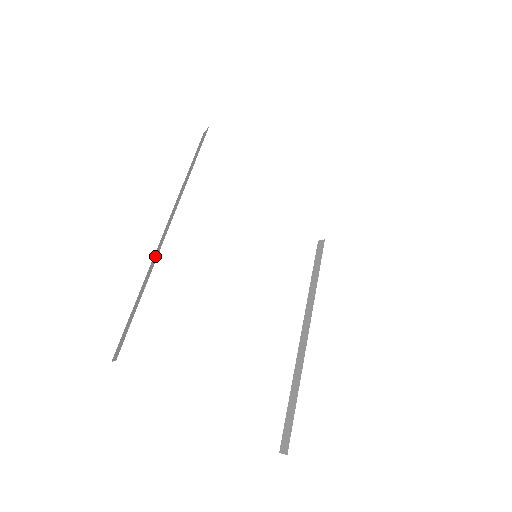
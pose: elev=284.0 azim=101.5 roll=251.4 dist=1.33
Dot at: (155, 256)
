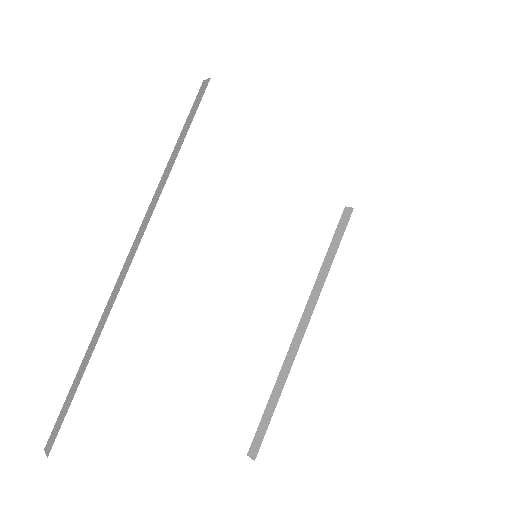
Dot at: (108, 306)
